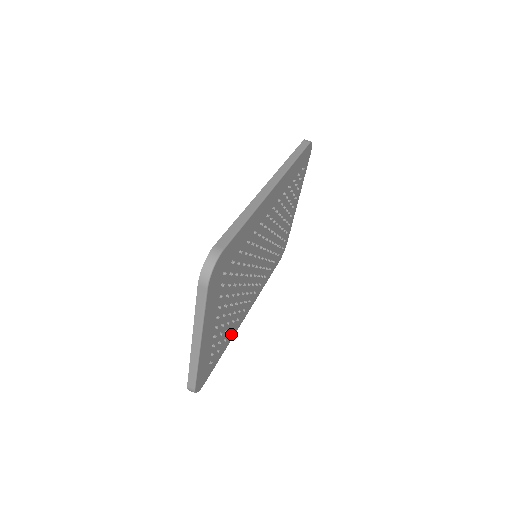
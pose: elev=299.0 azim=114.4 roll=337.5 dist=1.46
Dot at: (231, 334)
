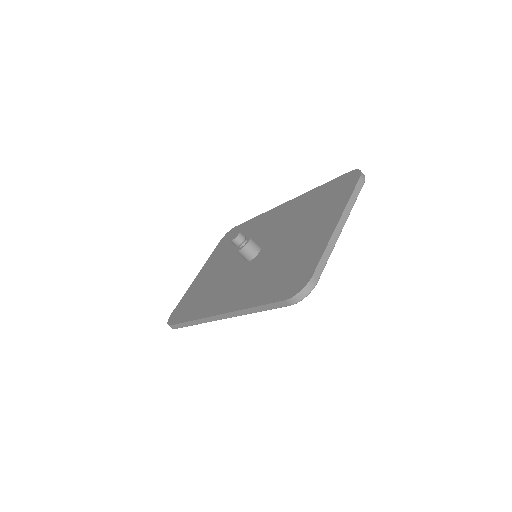
Dot at: occluded
